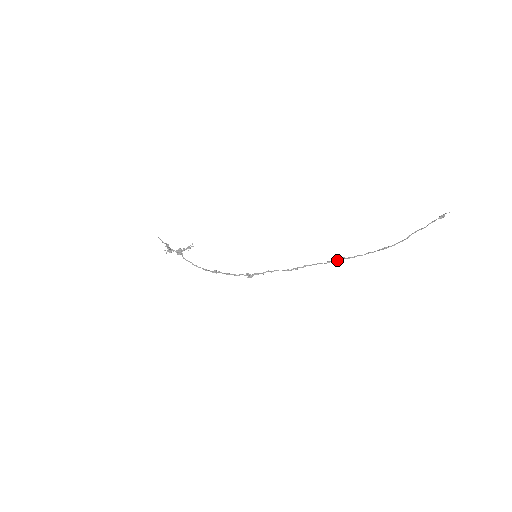
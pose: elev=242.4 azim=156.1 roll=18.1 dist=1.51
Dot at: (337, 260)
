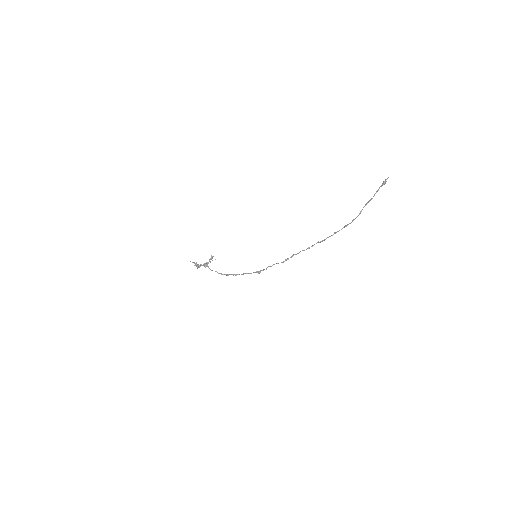
Dot at: occluded
